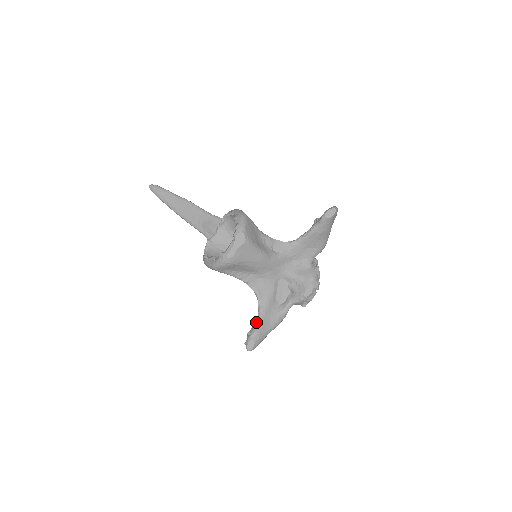
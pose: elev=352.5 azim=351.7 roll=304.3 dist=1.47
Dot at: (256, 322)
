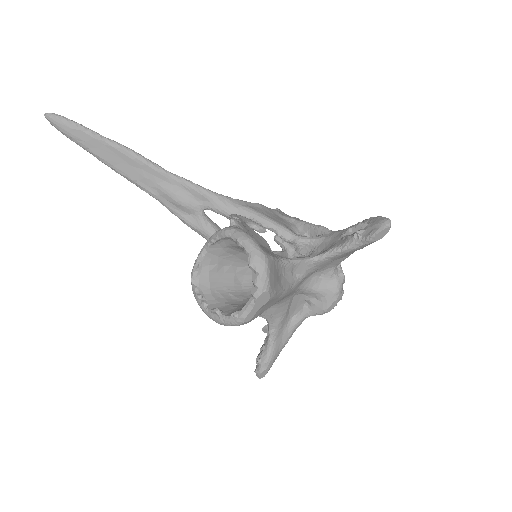
Dot at: (267, 348)
